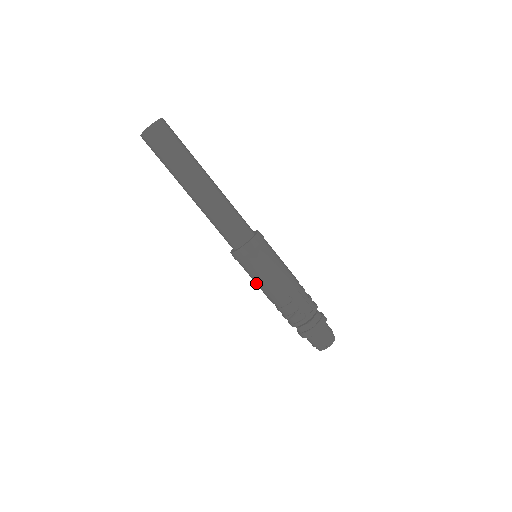
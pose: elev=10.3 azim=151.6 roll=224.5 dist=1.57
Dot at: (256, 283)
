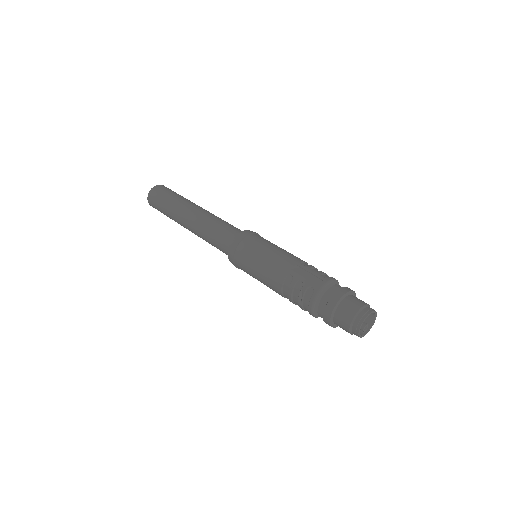
Dot at: (260, 281)
